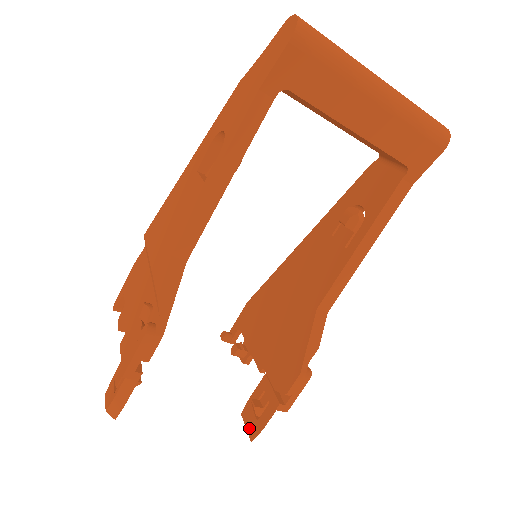
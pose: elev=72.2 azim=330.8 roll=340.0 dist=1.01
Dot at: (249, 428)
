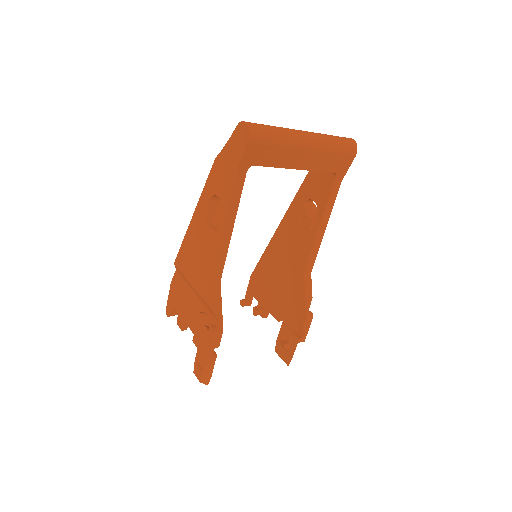
Dot at: (283, 358)
